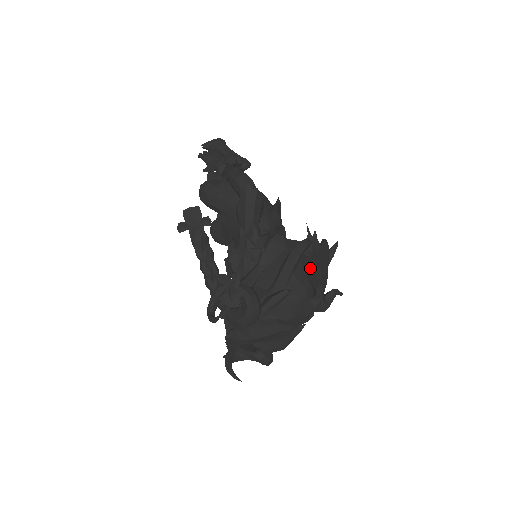
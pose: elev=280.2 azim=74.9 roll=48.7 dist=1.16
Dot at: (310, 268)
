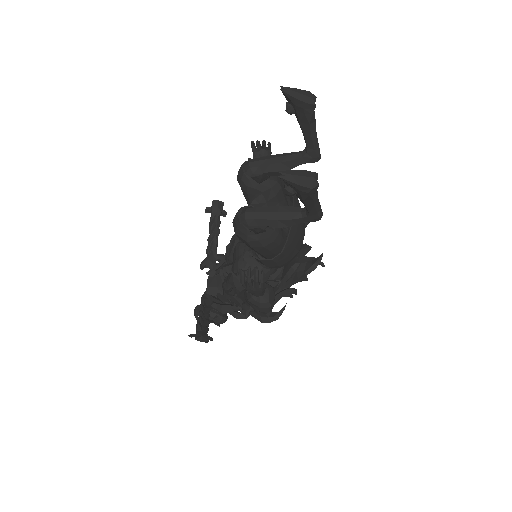
Dot at: occluded
